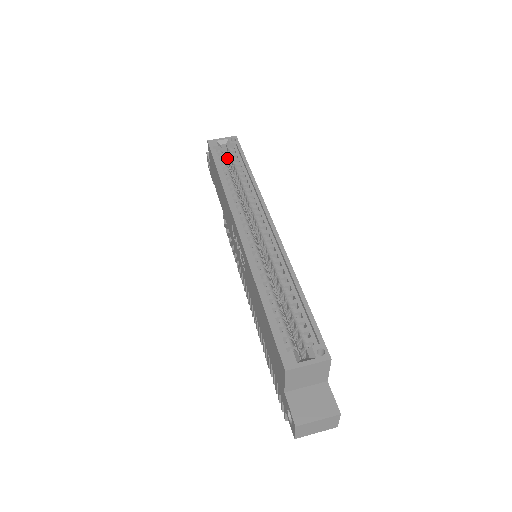
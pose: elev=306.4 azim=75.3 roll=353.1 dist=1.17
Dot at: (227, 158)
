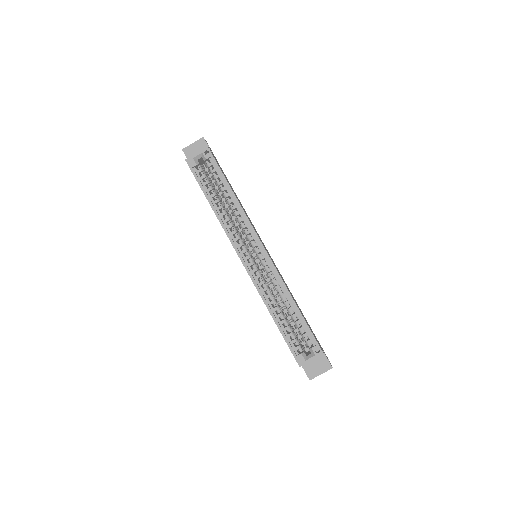
Dot at: occluded
